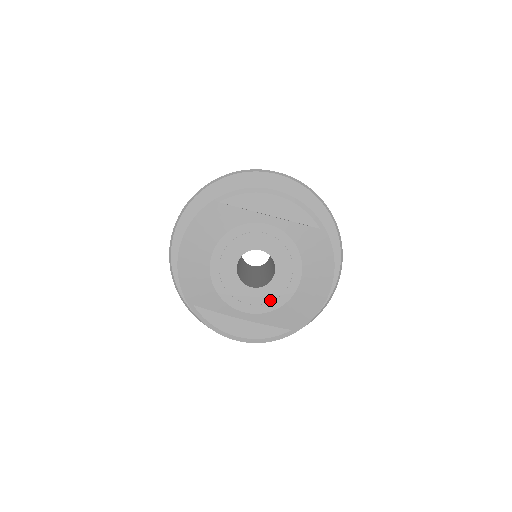
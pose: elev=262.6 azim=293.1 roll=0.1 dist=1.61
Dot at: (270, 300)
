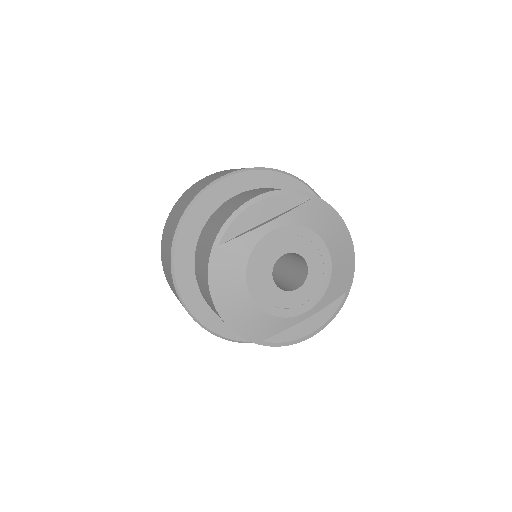
Dot at: (318, 286)
